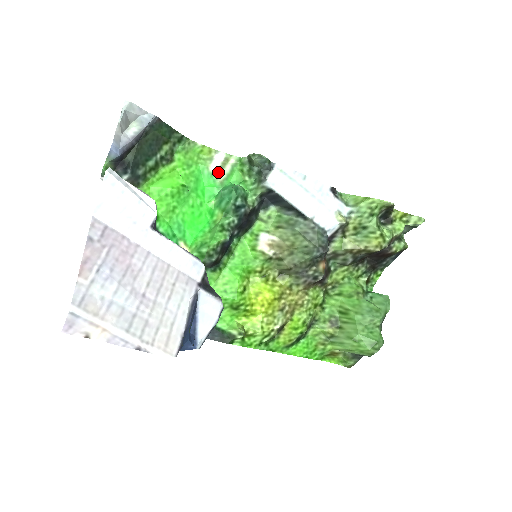
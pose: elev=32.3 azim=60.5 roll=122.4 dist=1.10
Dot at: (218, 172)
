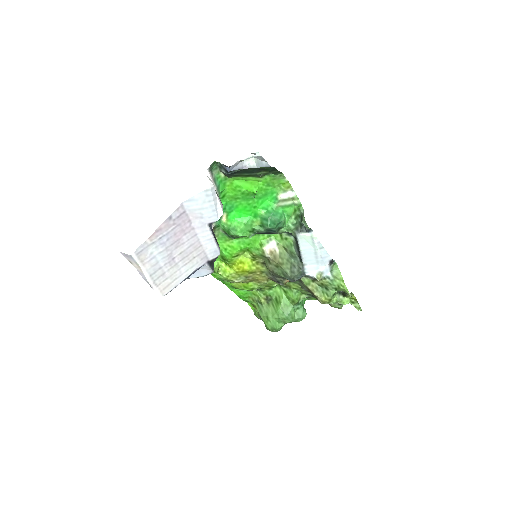
Dot at: (281, 200)
